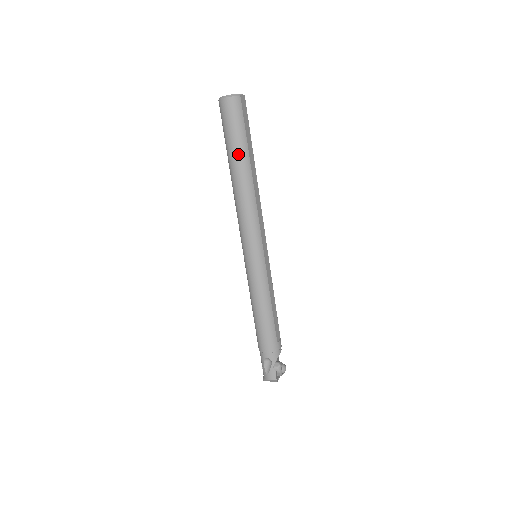
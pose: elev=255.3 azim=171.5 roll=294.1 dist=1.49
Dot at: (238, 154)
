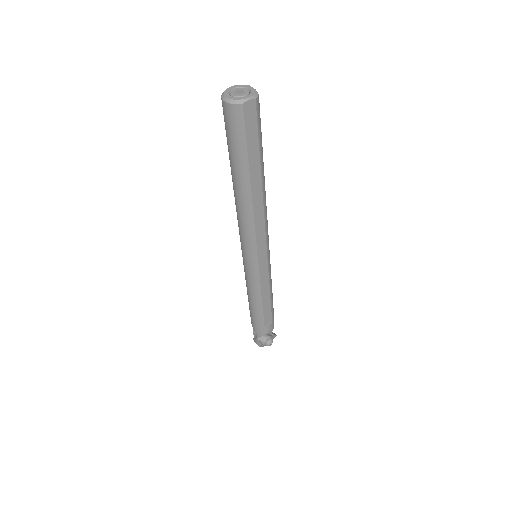
Dot at: (235, 168)
